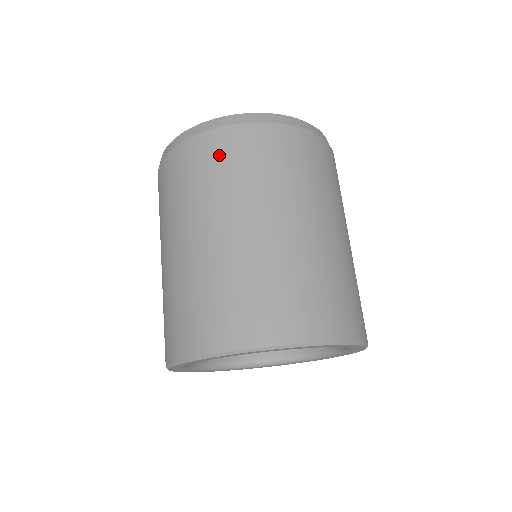
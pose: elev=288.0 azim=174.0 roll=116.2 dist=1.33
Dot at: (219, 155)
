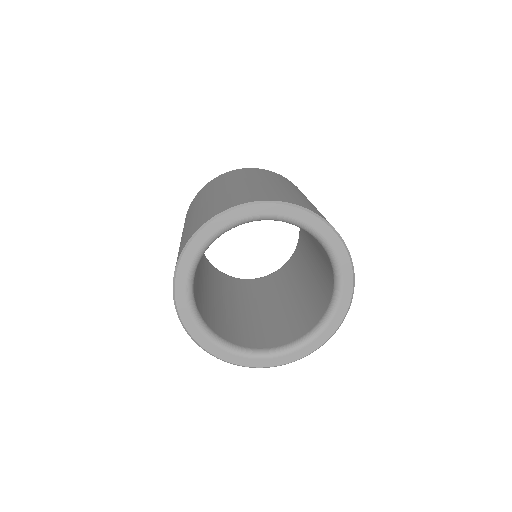
Dot at: (231, 174)
